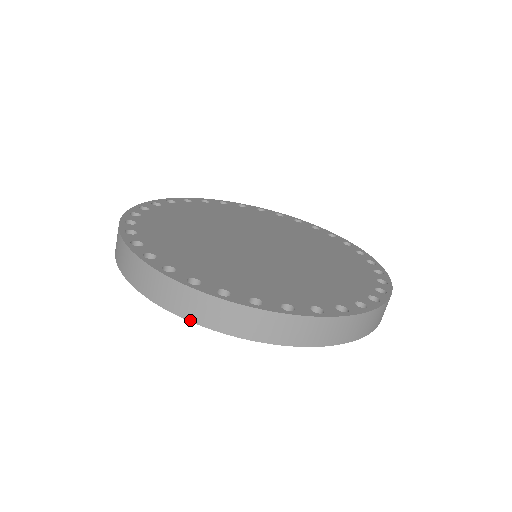
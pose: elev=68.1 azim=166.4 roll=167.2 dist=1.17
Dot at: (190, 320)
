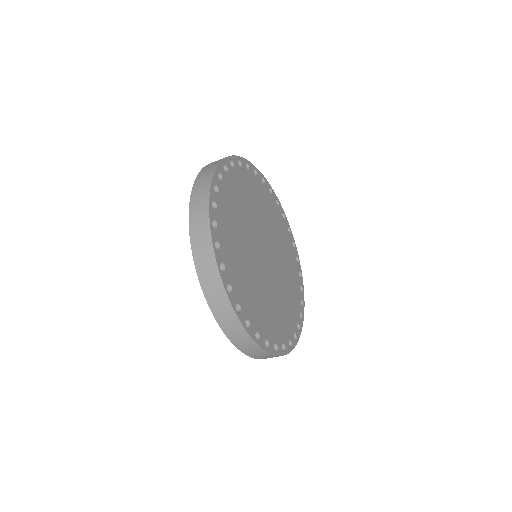
Dot at: (229, 339)
